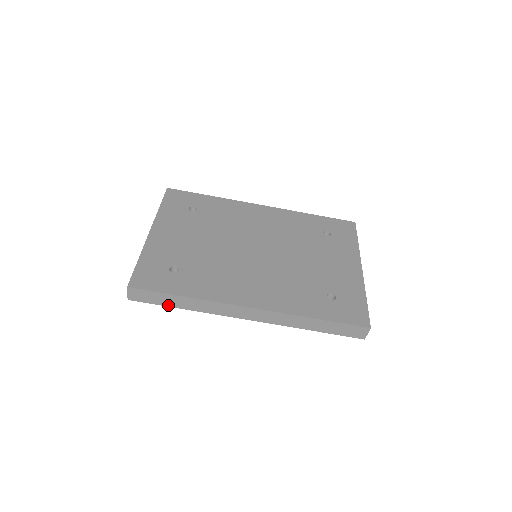
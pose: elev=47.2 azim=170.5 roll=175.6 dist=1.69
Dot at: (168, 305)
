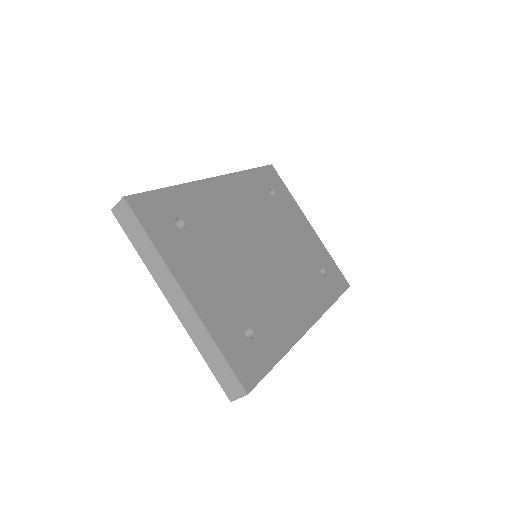
Dot at: occluded
